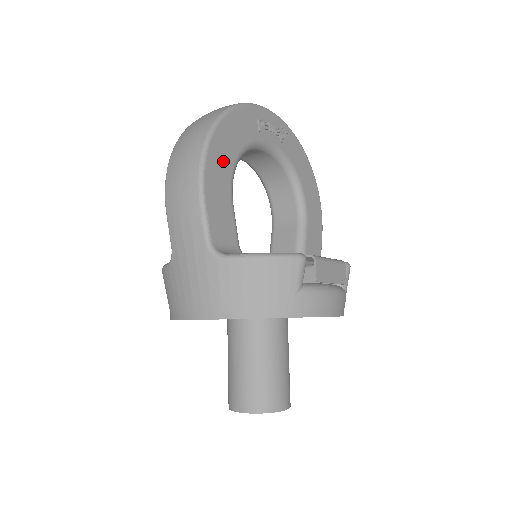
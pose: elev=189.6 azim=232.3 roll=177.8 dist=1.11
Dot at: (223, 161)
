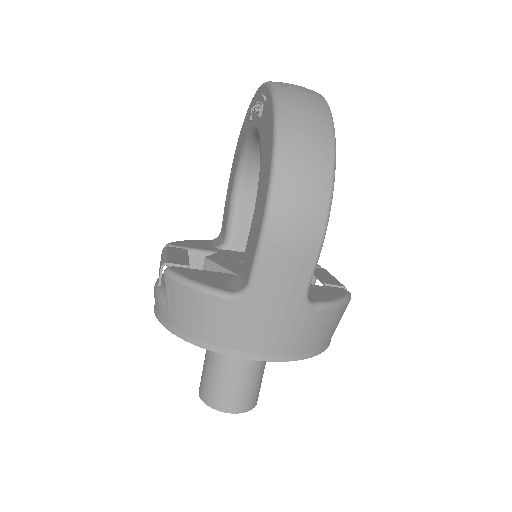
Dot at: occluded
